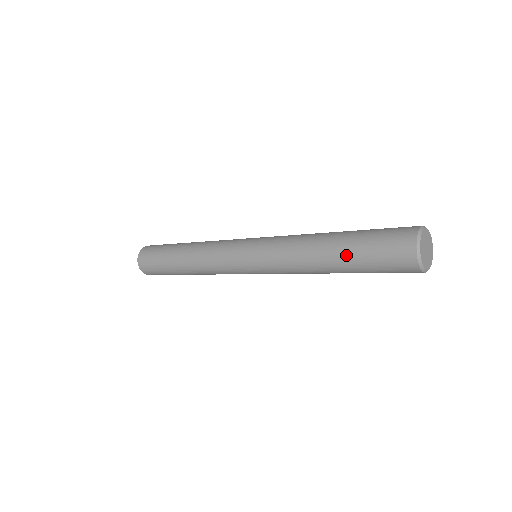
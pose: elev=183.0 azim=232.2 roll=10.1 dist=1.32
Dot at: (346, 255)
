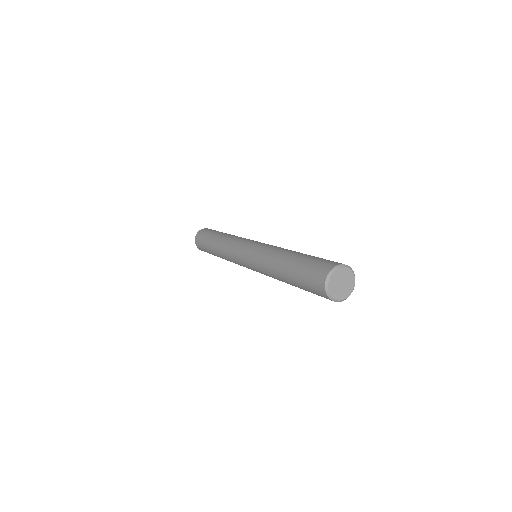
Dot at: (291, 278)
